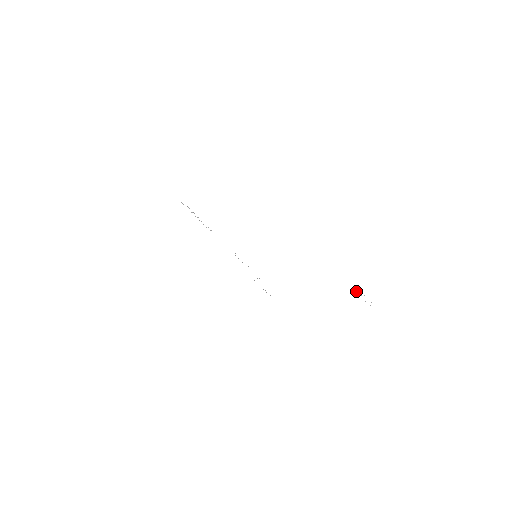
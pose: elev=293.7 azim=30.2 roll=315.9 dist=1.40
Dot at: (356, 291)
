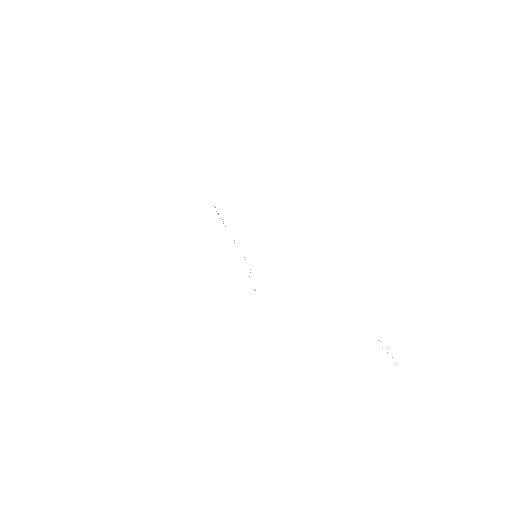
Dot at: occluded
